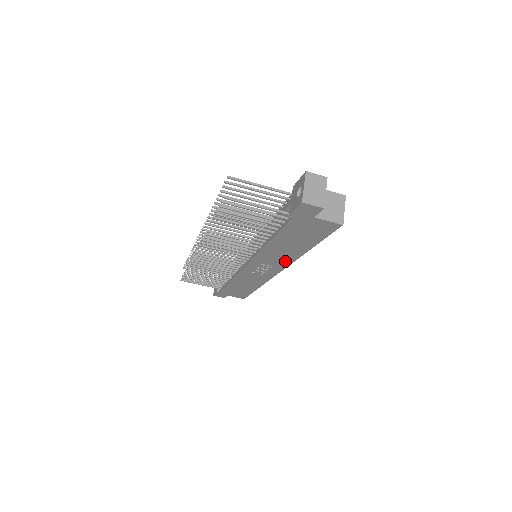
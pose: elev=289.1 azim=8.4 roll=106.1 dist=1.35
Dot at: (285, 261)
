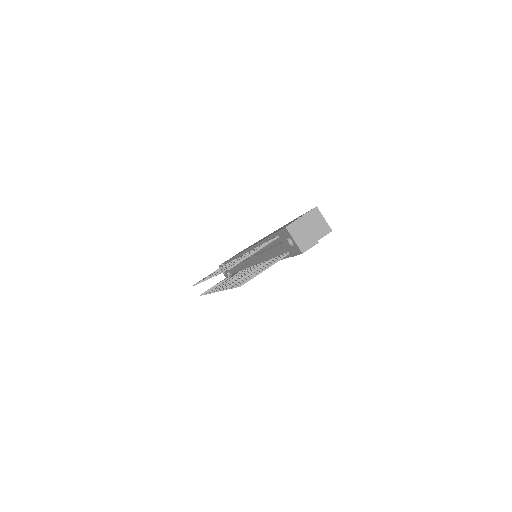
Dot at: occluded
